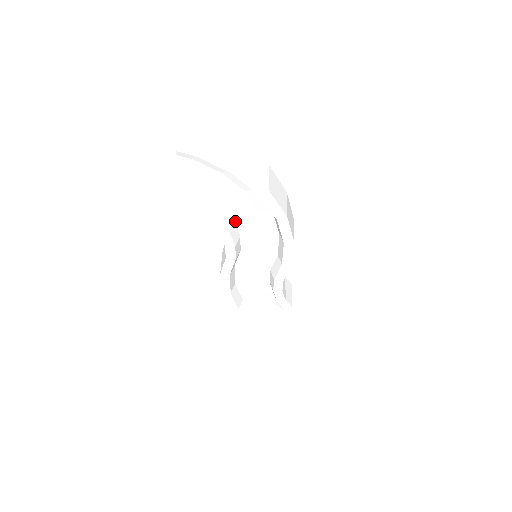
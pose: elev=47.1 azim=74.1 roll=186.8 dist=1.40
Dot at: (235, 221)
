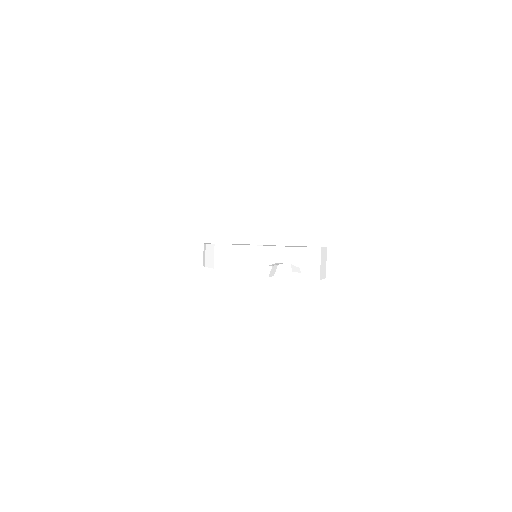
Dot at: occluded
